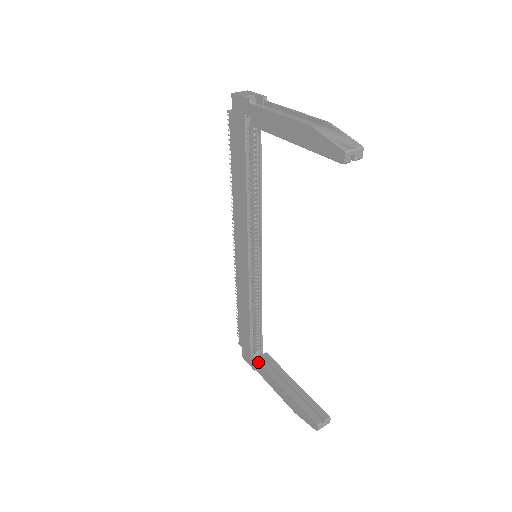
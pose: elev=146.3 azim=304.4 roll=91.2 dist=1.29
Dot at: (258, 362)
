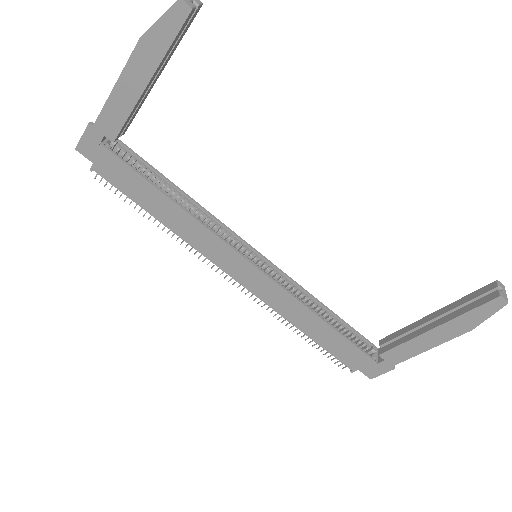
Dot at: (385, 352)
